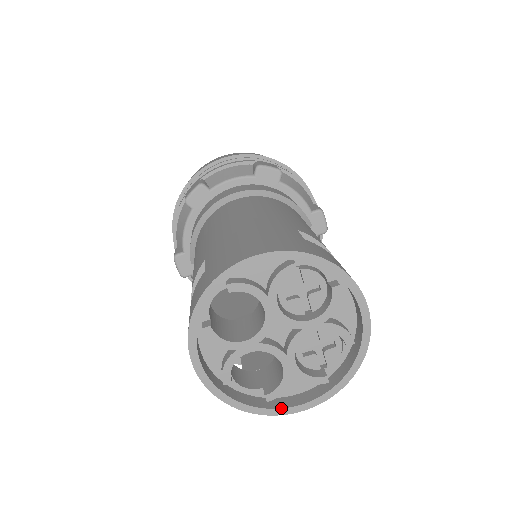
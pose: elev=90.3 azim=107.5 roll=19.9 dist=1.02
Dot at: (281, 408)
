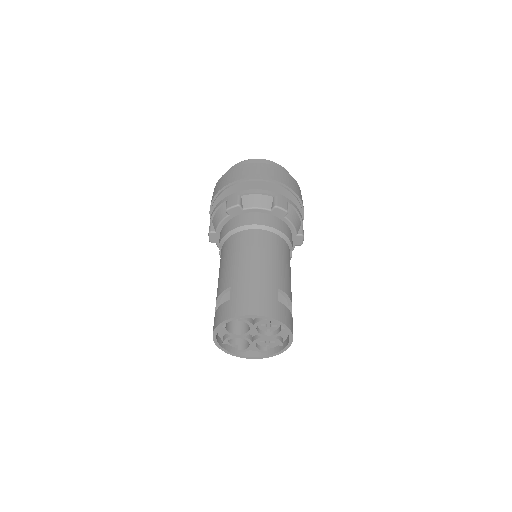
Dot at: (243, 356)
